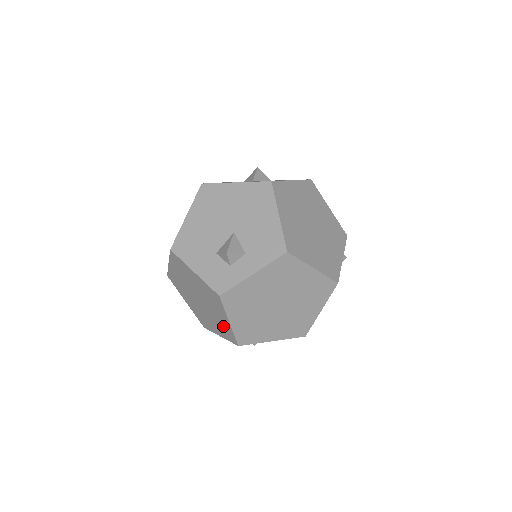
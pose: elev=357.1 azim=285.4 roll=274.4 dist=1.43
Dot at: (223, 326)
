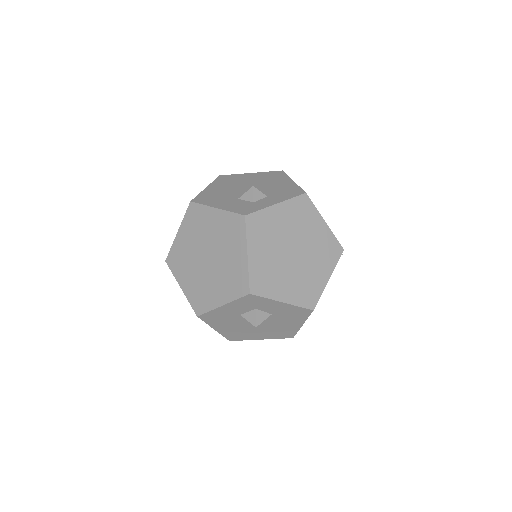
Dot at: (234, 274)
